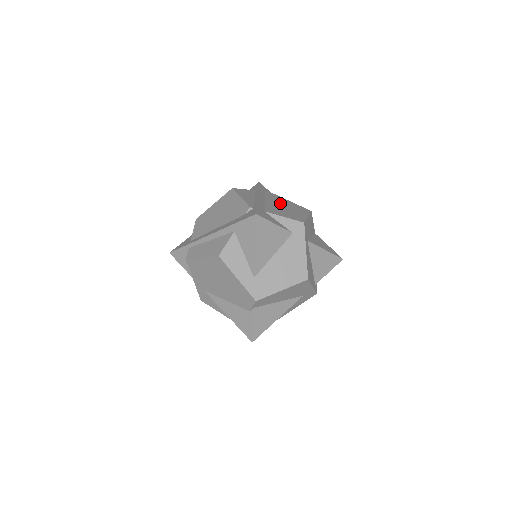
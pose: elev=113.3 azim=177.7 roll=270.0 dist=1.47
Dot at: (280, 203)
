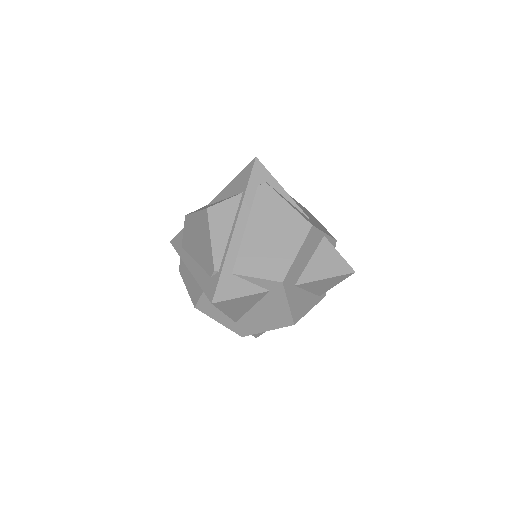
Dot at: (268, 224)
